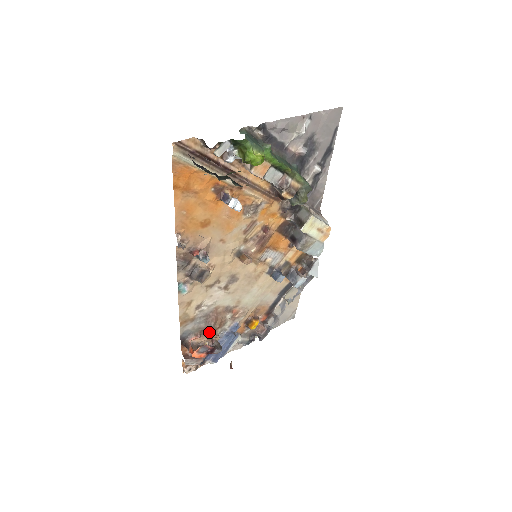
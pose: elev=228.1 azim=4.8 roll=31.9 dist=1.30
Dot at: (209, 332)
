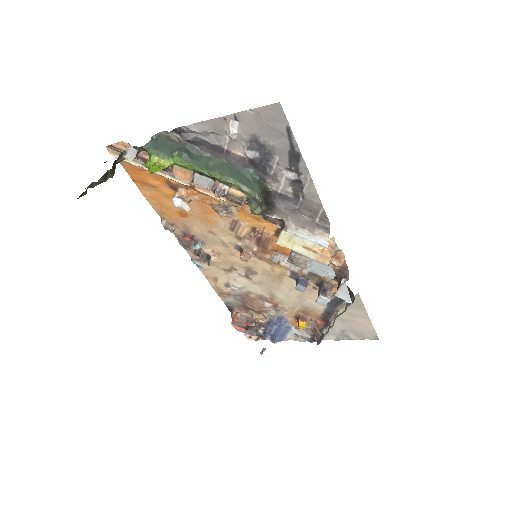
Dot at: (255, 312)
